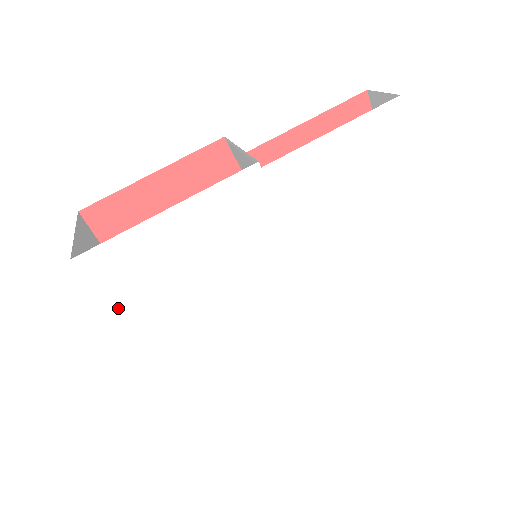
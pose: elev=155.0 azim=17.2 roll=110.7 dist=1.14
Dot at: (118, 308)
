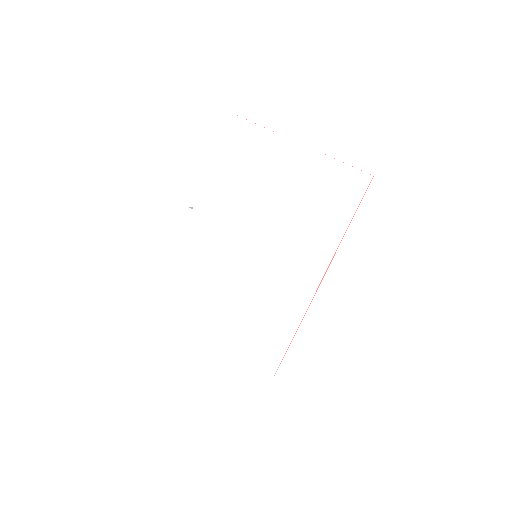
Dot at: (184, 328)
